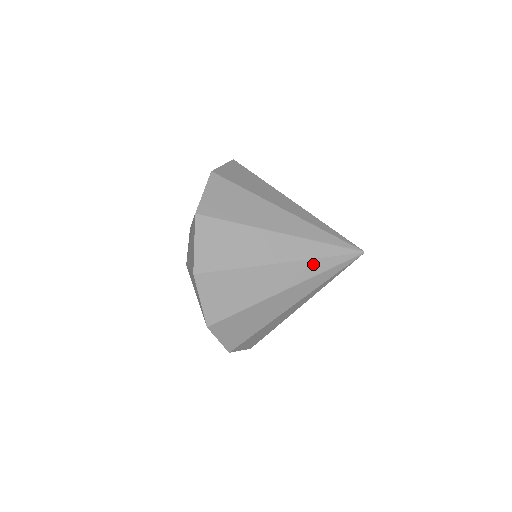
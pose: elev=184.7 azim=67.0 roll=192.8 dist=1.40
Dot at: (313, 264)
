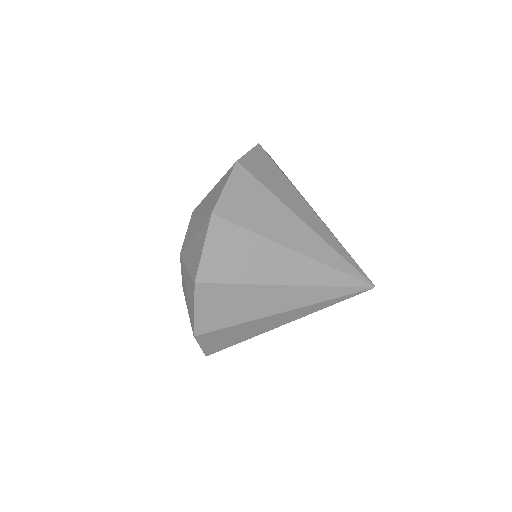
Dot at: occluded
